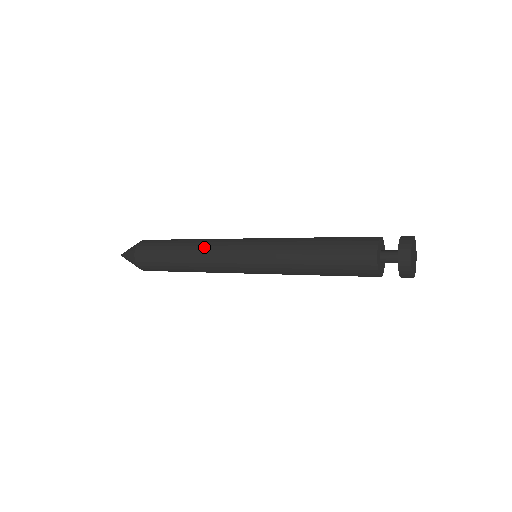
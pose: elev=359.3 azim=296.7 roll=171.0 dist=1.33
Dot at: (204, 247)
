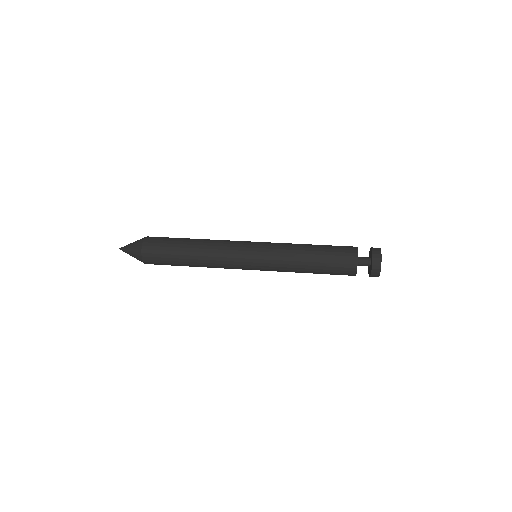
Dot at: (213, 262)
